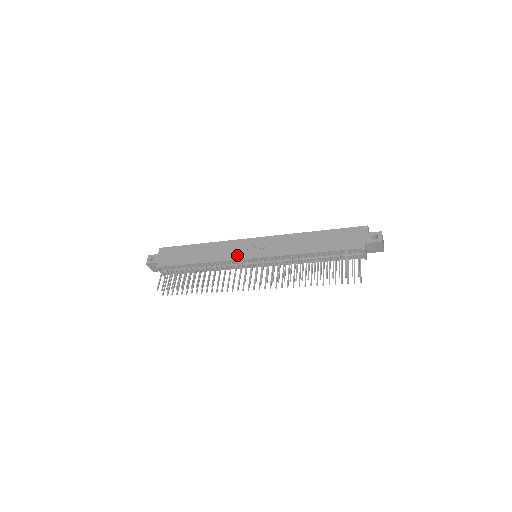
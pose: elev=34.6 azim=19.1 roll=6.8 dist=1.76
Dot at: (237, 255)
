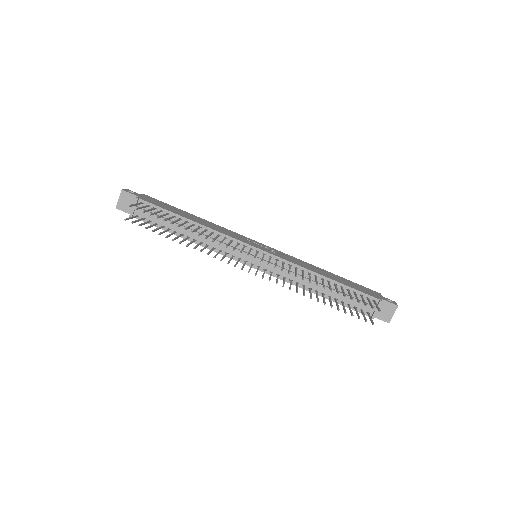
Dot at: (241, 239)
